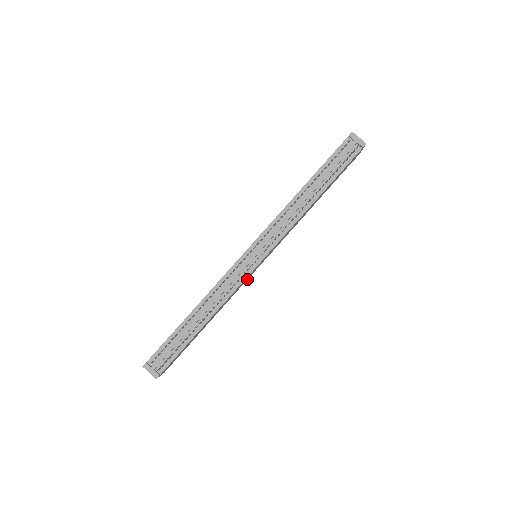
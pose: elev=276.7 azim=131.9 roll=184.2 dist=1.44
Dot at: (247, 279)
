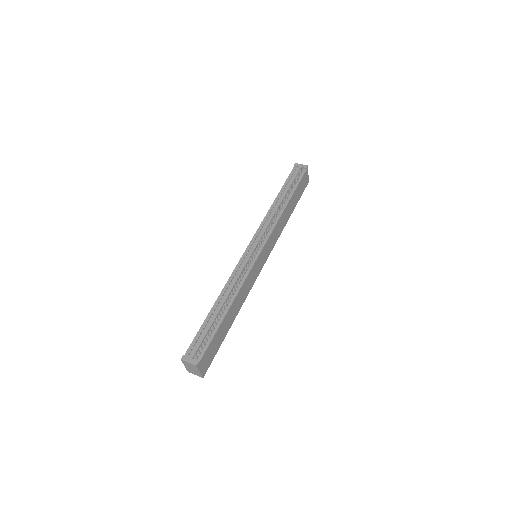
Dot at: (255, 280)
